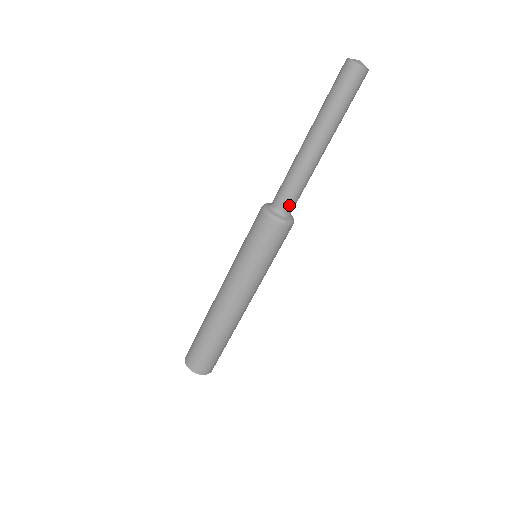
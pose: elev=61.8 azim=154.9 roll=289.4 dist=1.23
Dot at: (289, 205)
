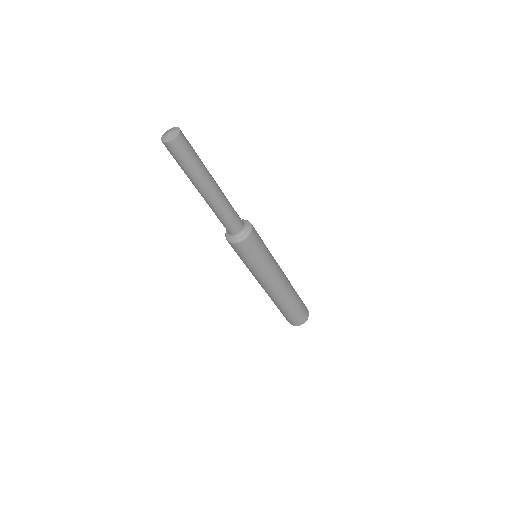
Dot at: (231, 229)
